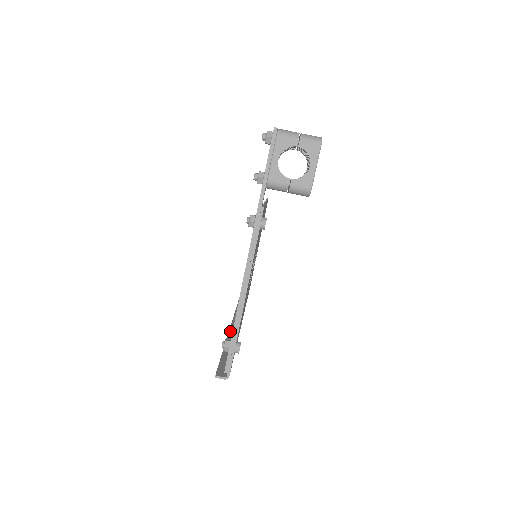
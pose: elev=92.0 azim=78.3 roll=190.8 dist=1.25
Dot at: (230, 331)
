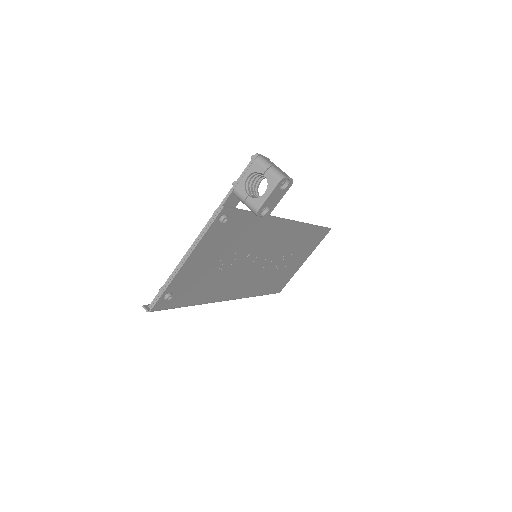
Dot at: occluded
